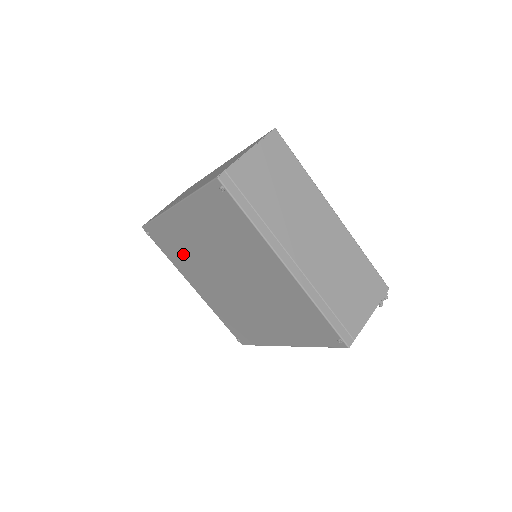
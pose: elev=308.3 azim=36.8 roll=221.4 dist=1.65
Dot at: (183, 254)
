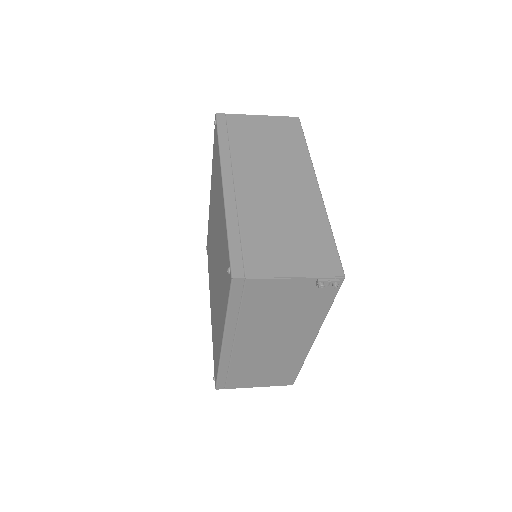
Dot at: (210, 253)
